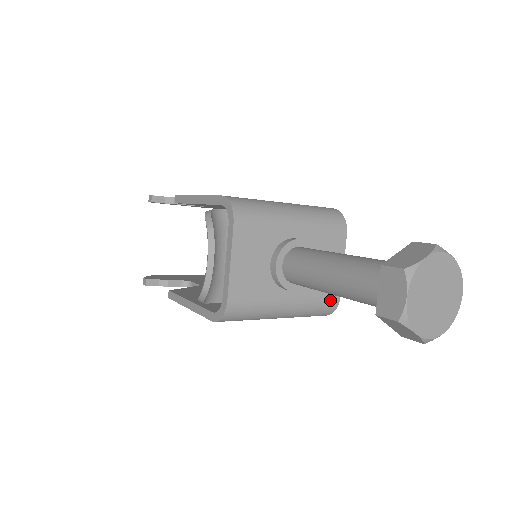
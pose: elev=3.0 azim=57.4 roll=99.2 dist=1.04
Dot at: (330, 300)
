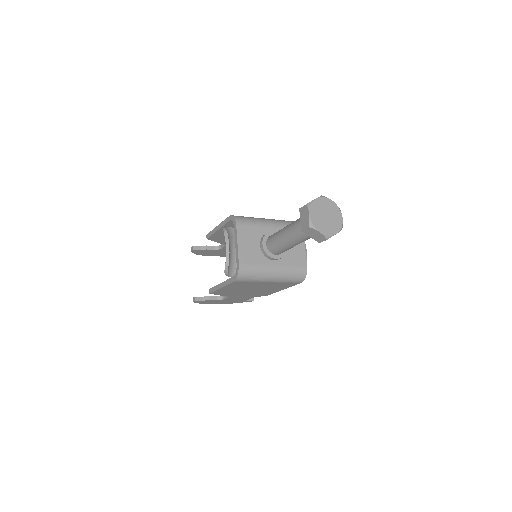
Dot at: (301, 268)
